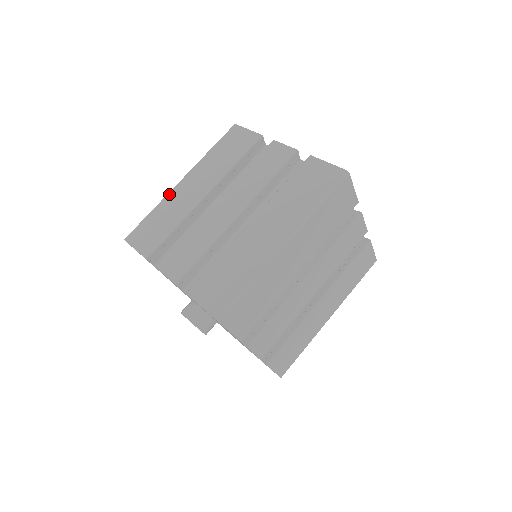
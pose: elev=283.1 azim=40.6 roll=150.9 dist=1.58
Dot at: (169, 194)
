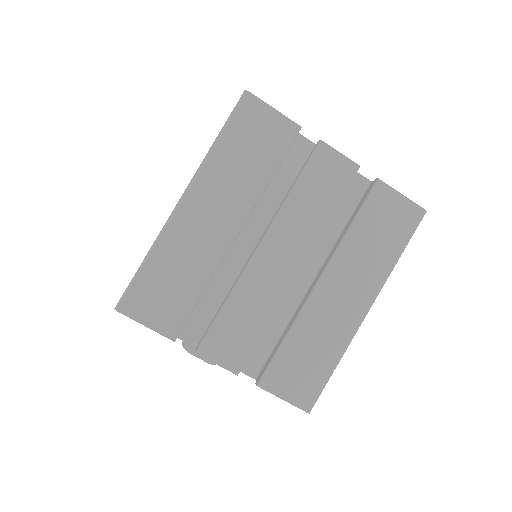
Dot at: (170, 227)
